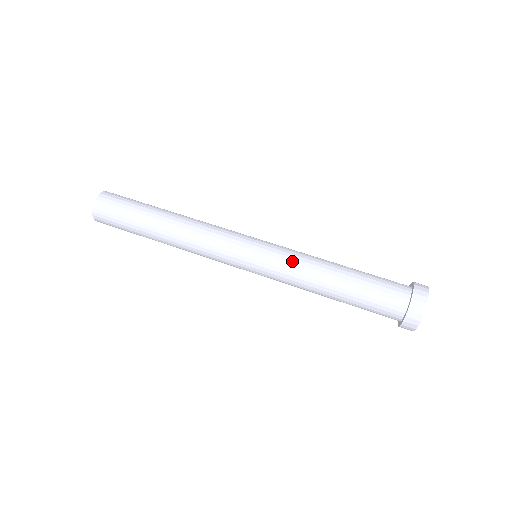
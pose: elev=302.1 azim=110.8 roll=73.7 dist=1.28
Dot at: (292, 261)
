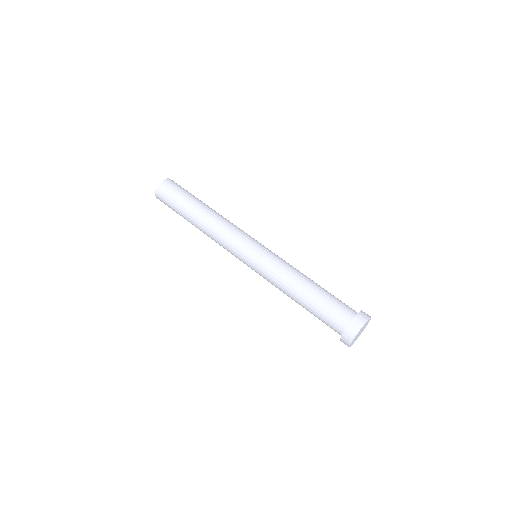
Dot at: (270, 278)
